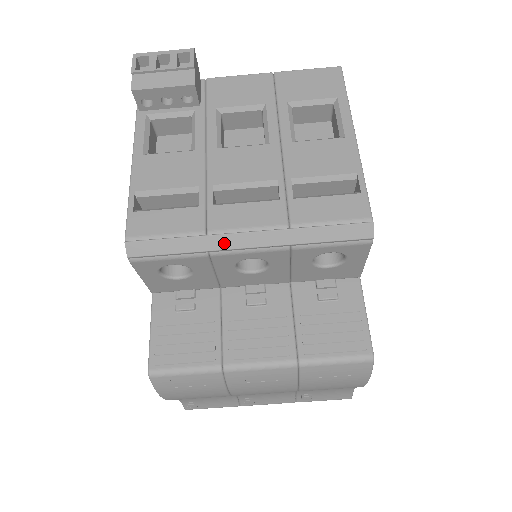
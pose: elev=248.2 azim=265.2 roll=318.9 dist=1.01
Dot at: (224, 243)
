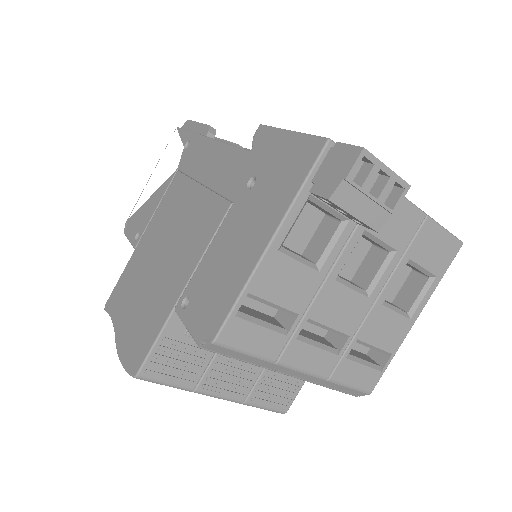
Dot at: (280, 369)
